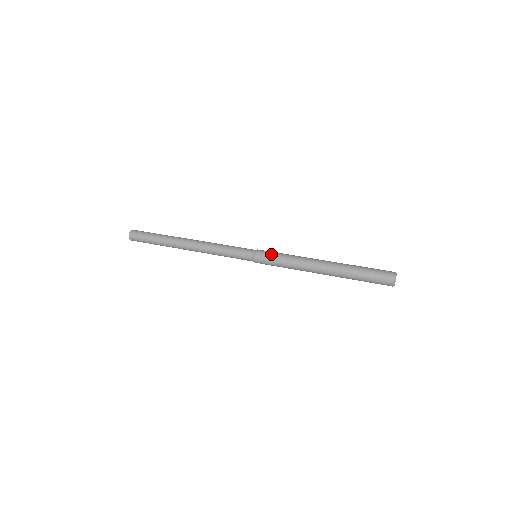
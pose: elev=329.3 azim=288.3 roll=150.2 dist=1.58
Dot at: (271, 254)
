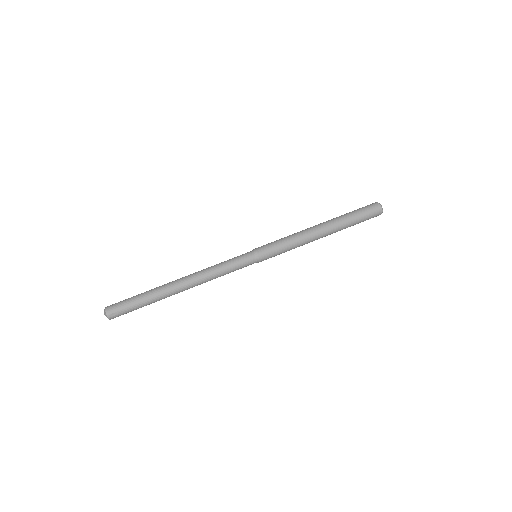
Dot at: (272, 247)
